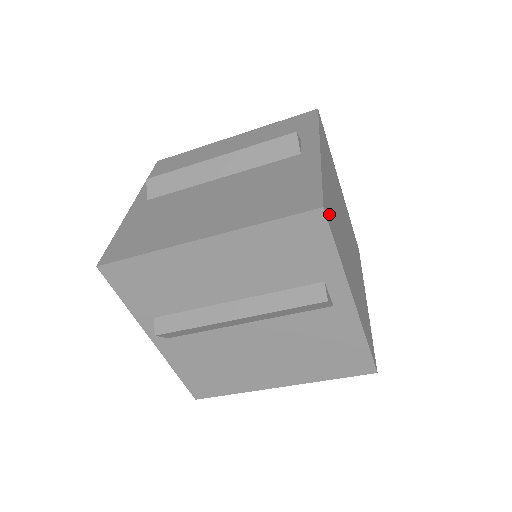
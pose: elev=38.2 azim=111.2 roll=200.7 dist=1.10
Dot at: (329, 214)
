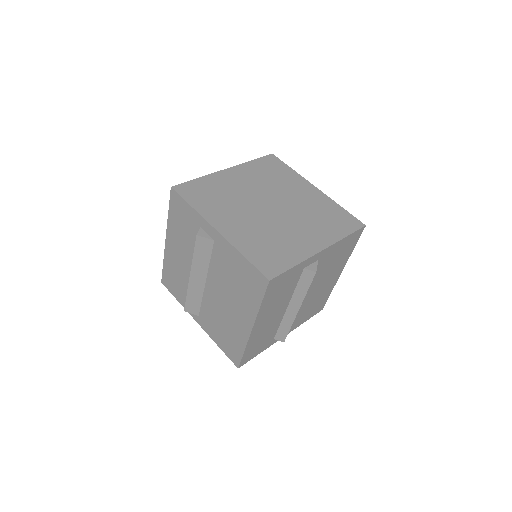
Dot at: (191, 191)
